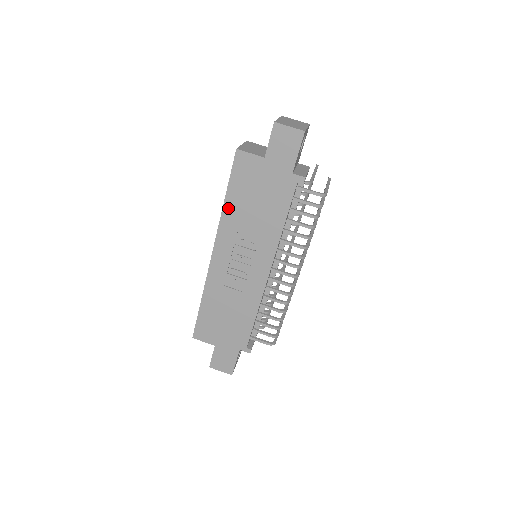
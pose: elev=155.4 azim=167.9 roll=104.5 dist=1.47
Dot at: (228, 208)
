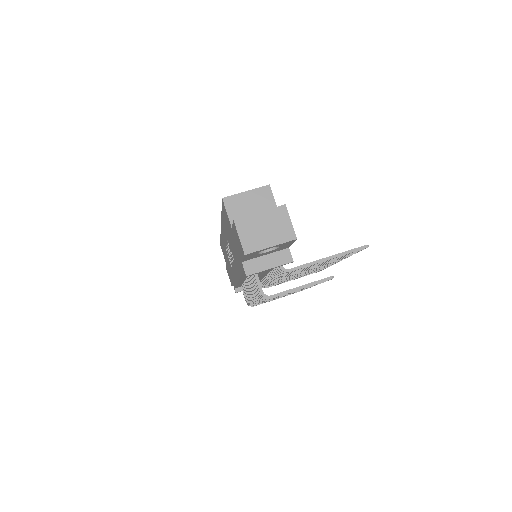
Dot at: (223, 220)
